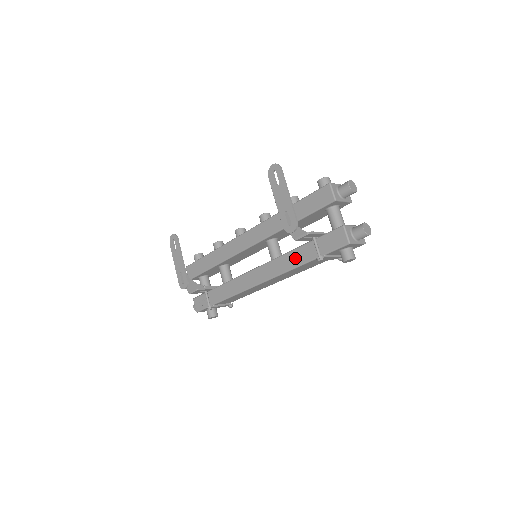
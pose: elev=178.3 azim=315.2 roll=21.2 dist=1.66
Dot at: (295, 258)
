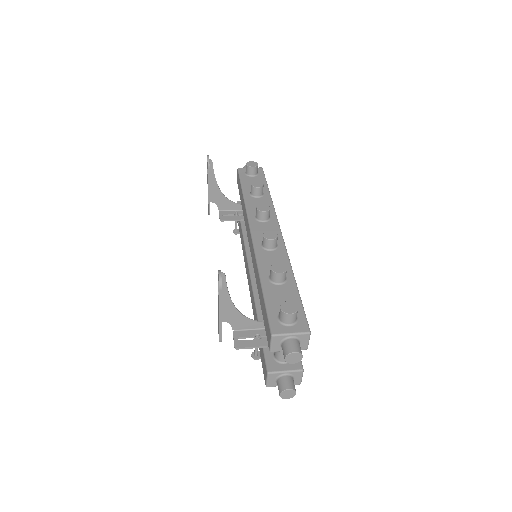
Dot at: (255, 318)
